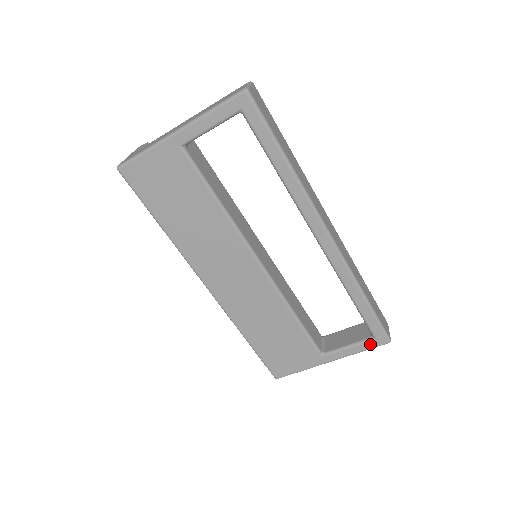
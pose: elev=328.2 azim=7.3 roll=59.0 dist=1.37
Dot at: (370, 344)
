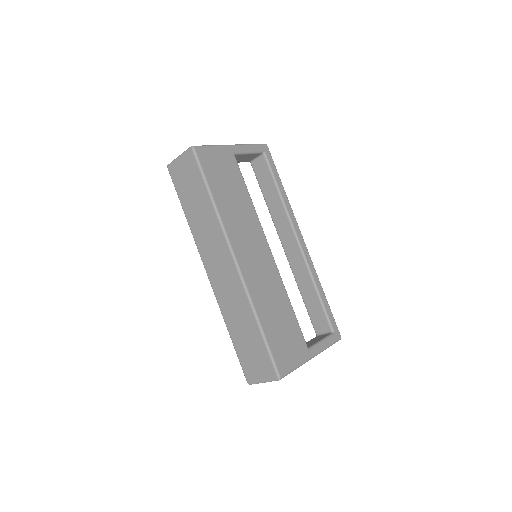
Dot at: (333, 338)
